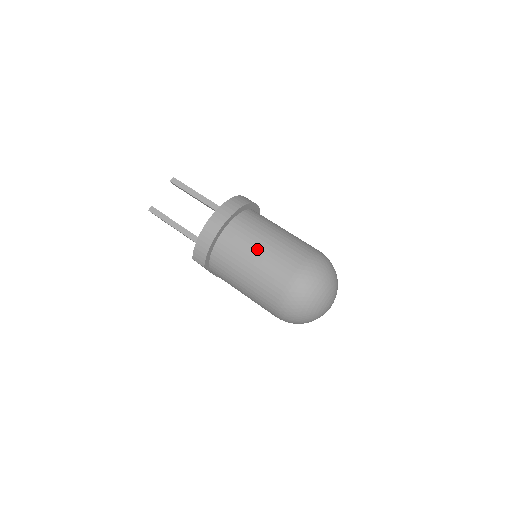
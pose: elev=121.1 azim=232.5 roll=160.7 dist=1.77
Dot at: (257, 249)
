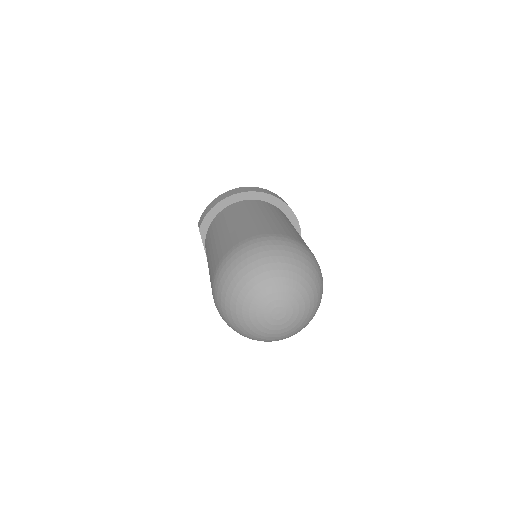
Dot at: (250, 215)
